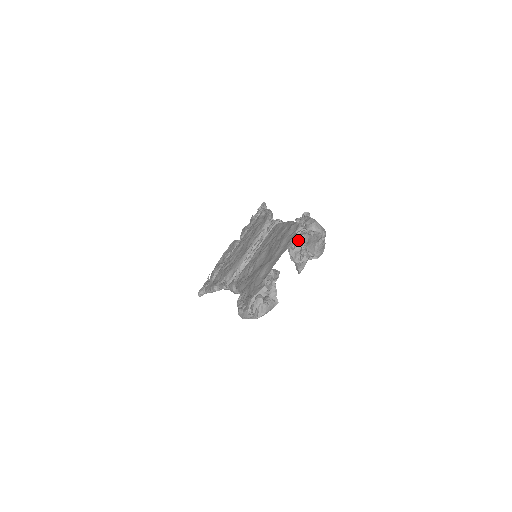
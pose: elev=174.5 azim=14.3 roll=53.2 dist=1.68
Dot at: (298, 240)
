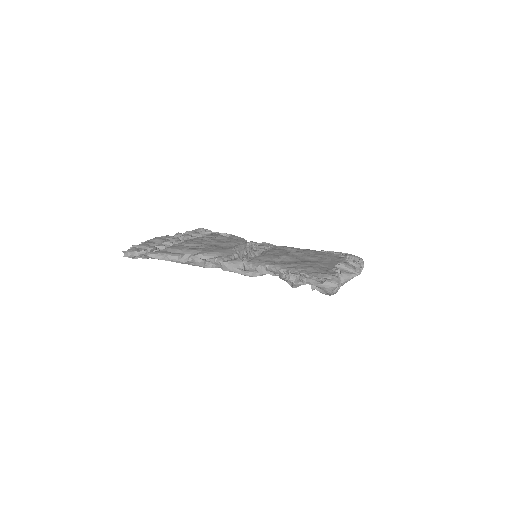
Dot at: occluded
